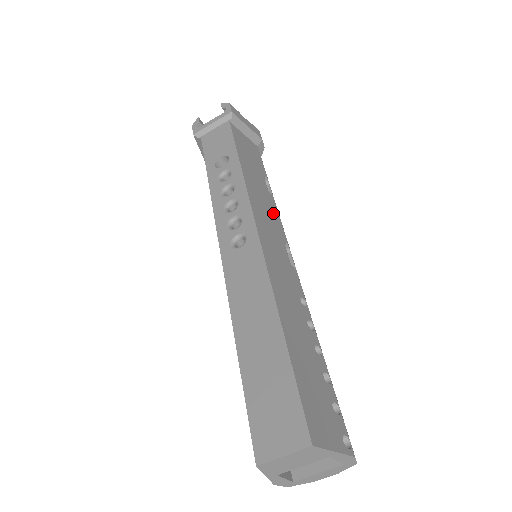
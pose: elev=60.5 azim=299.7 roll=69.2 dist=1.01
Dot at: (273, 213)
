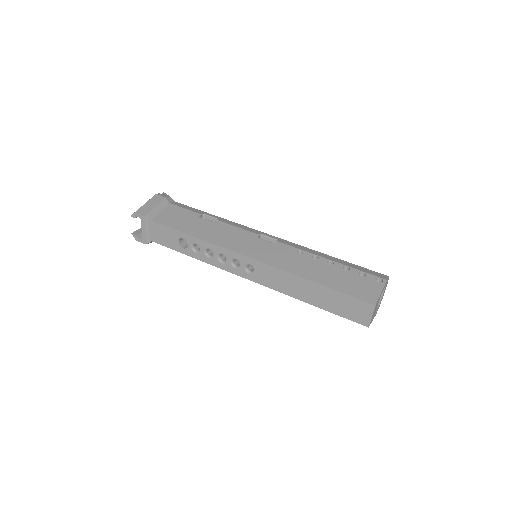
Dot at: (233, 232)
